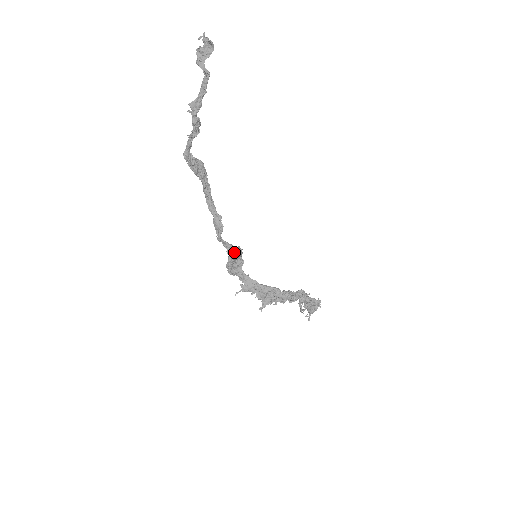
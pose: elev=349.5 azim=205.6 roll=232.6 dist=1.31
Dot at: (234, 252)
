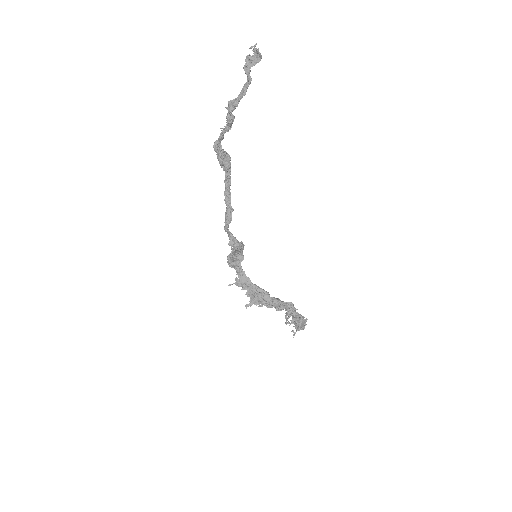
Dot at: (235, 245)
